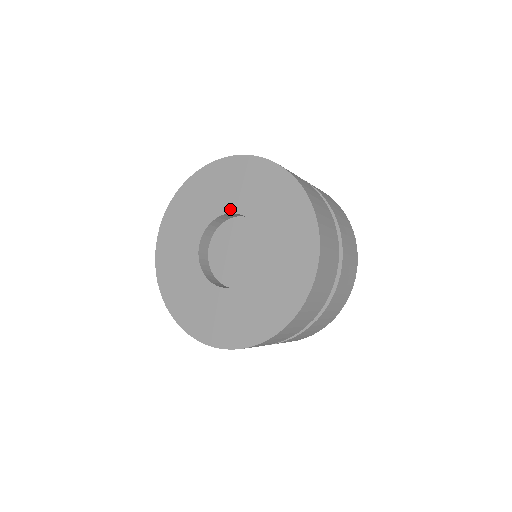
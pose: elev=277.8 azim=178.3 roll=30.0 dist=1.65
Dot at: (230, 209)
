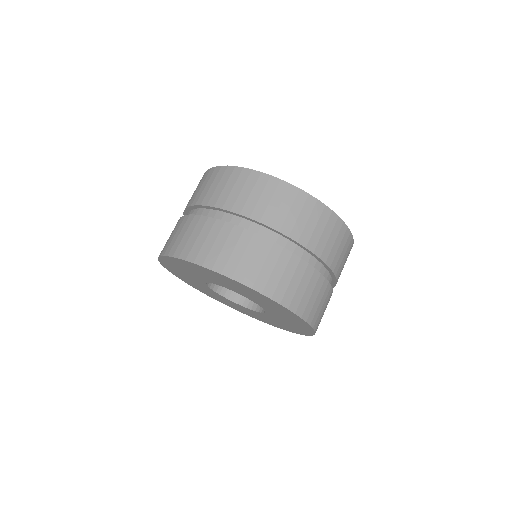
Dot at: (203, 281)
